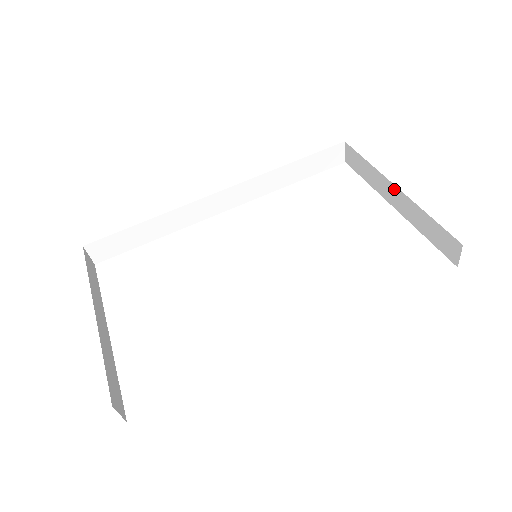
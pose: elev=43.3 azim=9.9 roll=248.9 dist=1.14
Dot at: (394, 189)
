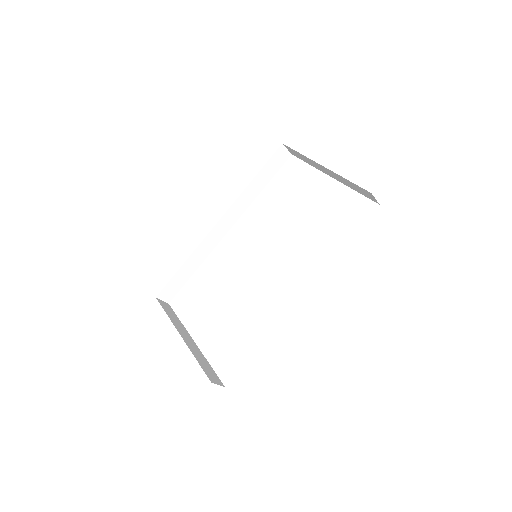
Dot at: (323, 167)
